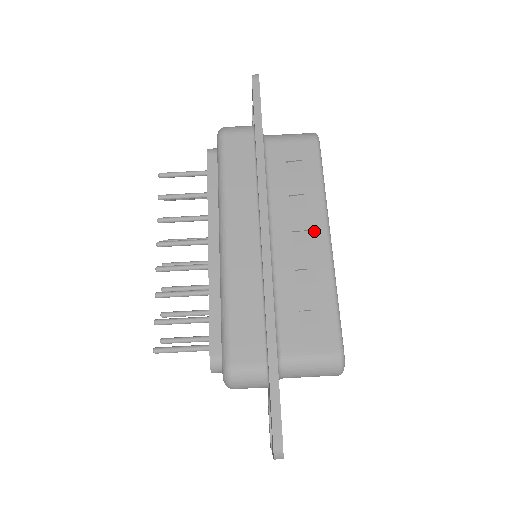
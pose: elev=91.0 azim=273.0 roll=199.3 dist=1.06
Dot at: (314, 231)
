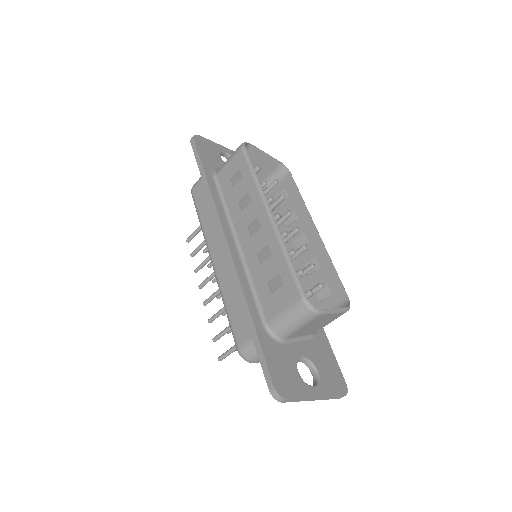
Dot at: (259, 217)
